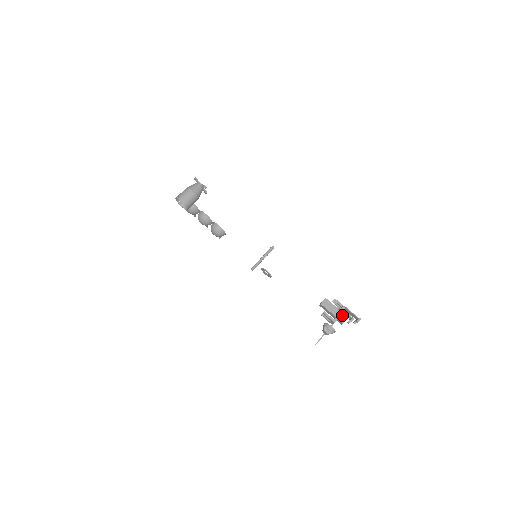
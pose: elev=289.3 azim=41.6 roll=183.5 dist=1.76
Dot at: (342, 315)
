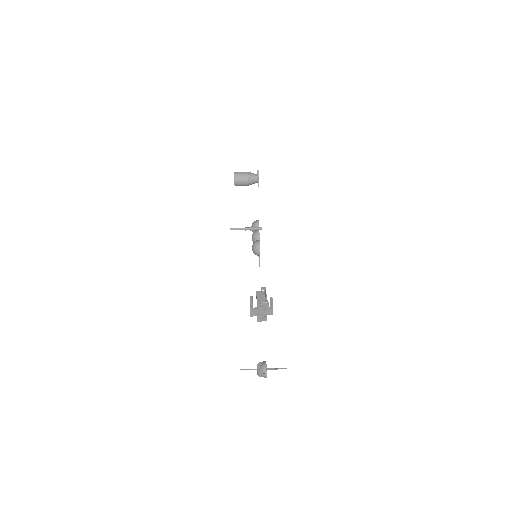
Dot at: occluded
